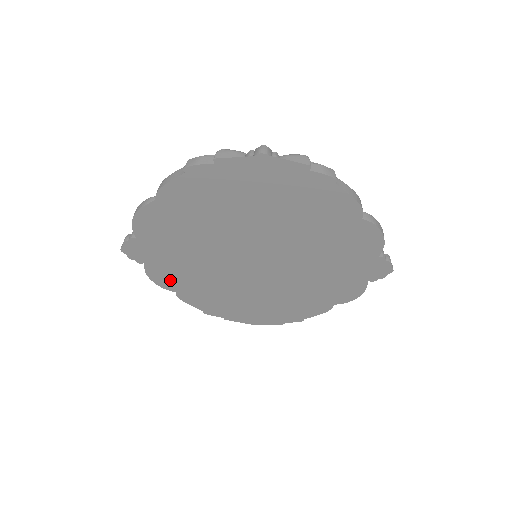
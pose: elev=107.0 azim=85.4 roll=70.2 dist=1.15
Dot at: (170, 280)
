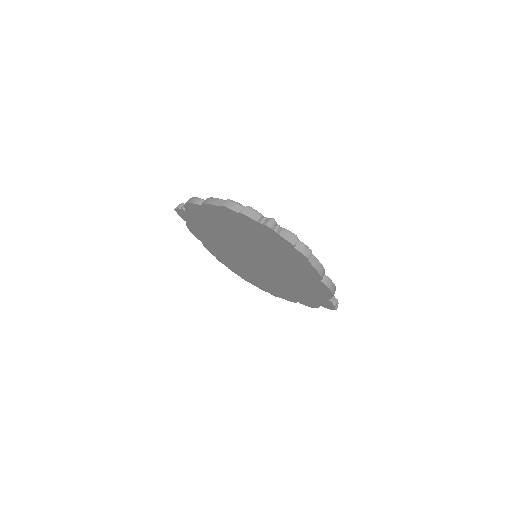
Dot at: (200, 236)
